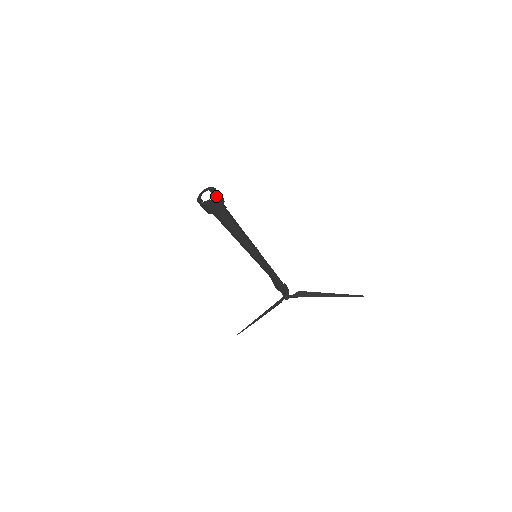
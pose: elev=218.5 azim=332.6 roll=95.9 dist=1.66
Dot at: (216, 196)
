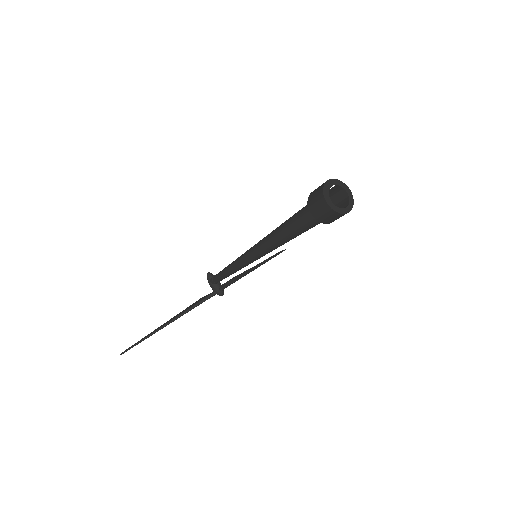
Dot at: (351, 198)
